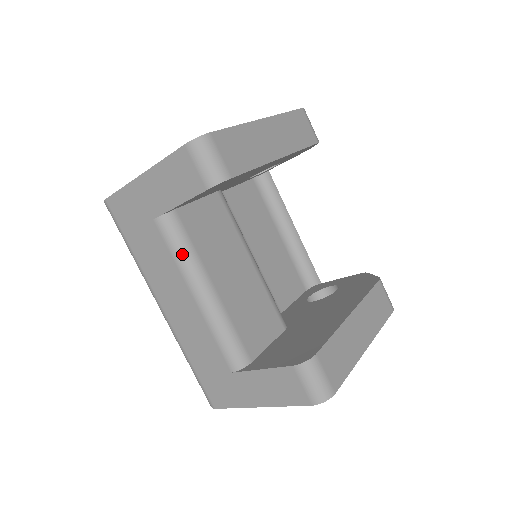
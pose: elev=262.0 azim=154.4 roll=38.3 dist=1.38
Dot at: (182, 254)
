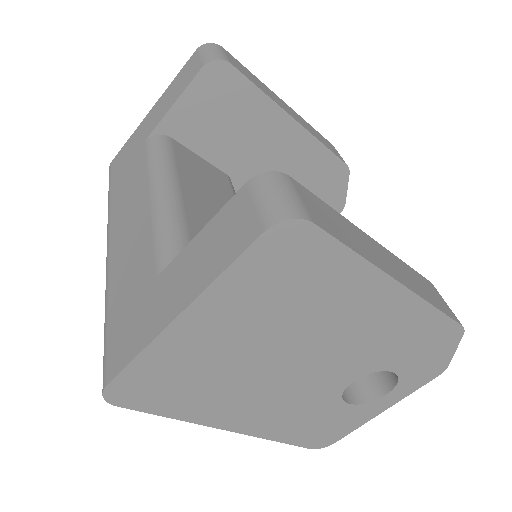
Dot at: (158, 159)
